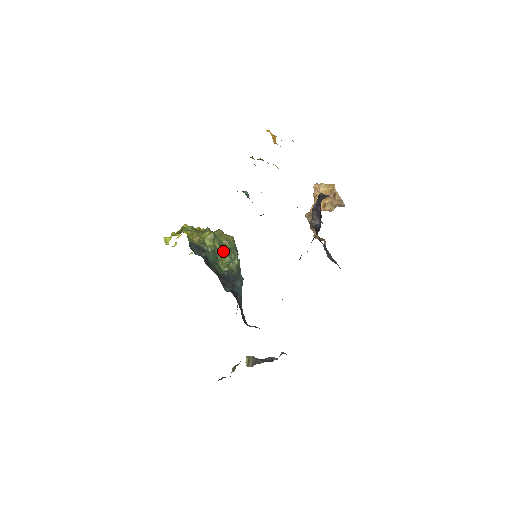
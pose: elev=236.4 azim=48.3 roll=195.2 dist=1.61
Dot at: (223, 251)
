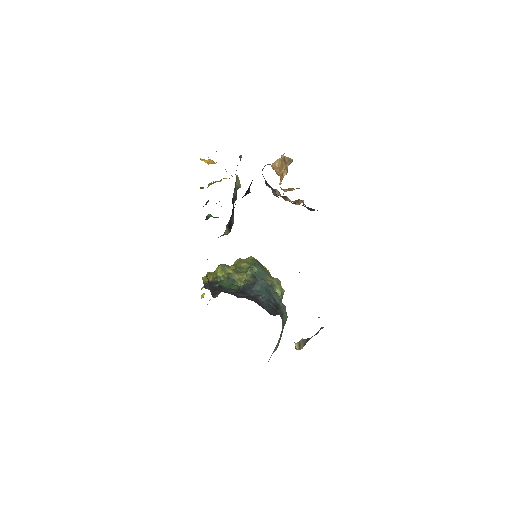
Dot at: (239, 272)
